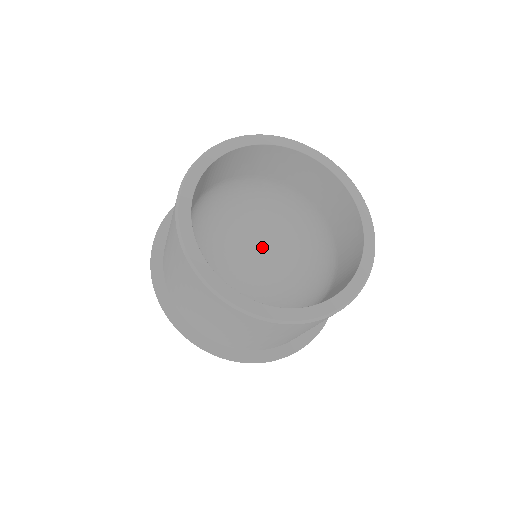
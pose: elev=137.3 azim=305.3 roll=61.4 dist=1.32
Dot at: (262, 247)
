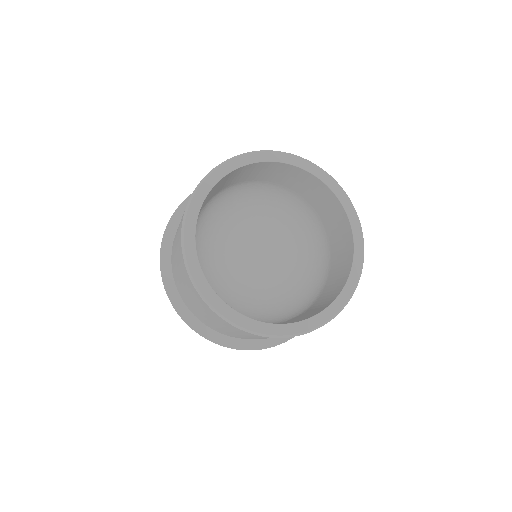
Dot at: (271, 251)
